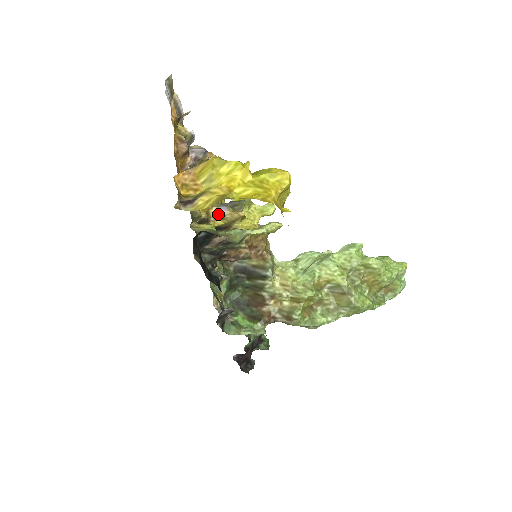
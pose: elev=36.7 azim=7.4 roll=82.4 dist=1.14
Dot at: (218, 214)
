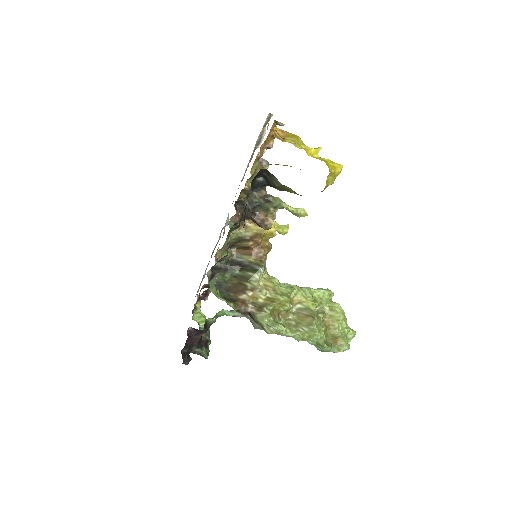
Dot at: occluded
